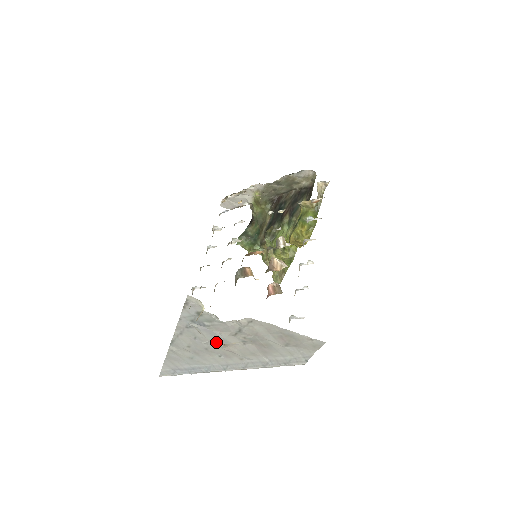
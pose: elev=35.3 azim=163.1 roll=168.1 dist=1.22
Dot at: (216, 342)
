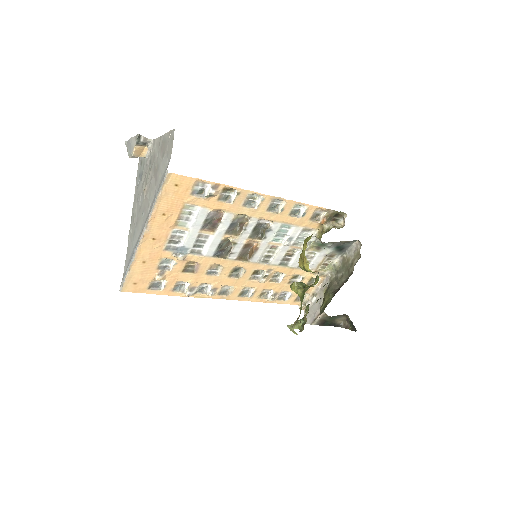
Dot at: (143, 192)
